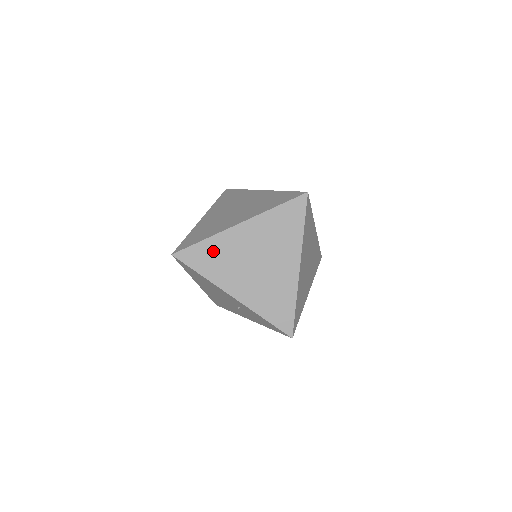
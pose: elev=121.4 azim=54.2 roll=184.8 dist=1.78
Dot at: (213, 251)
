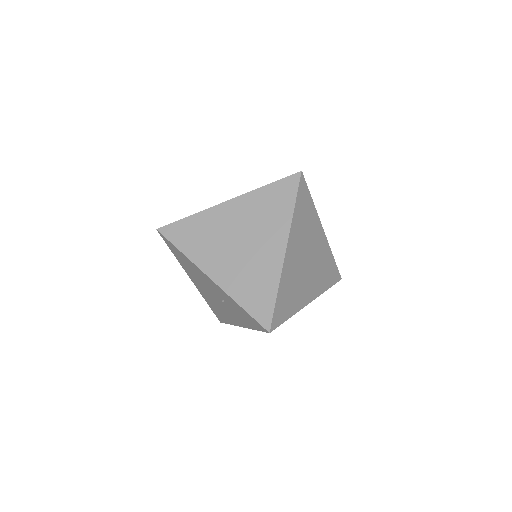
Dot at: (197, 228)
